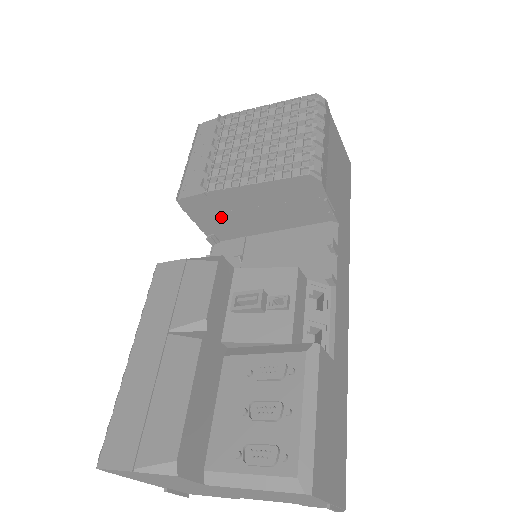
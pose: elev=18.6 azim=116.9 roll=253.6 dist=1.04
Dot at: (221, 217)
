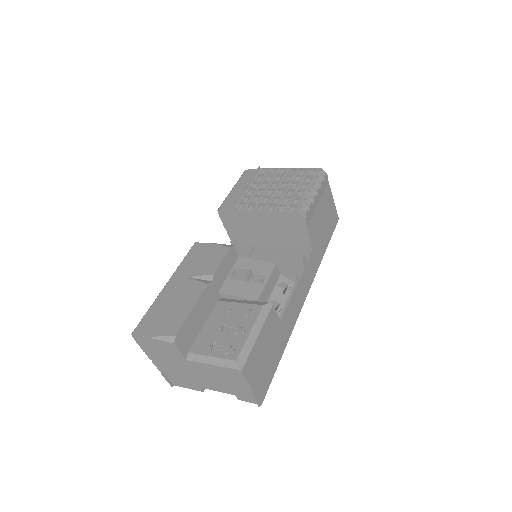
Dot at: (242, 228)
